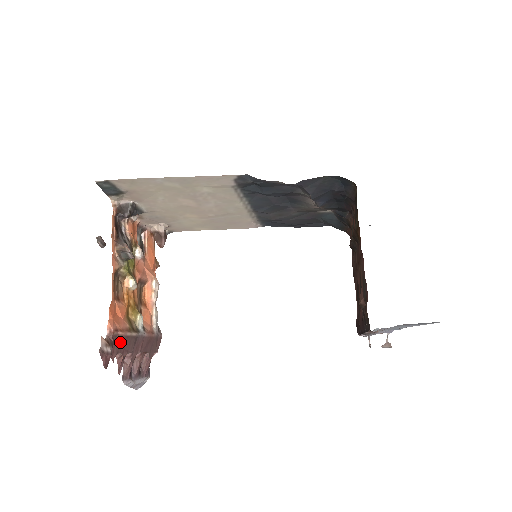
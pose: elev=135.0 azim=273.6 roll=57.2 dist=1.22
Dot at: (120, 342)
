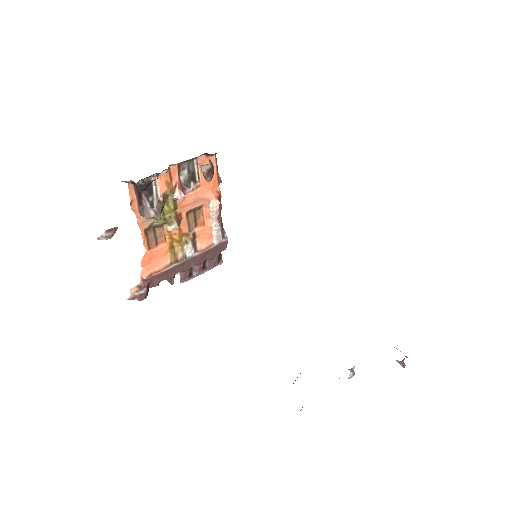
Dot at: (160, 276)
